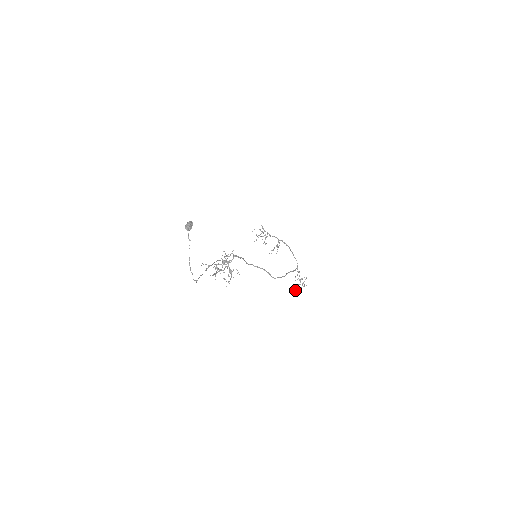
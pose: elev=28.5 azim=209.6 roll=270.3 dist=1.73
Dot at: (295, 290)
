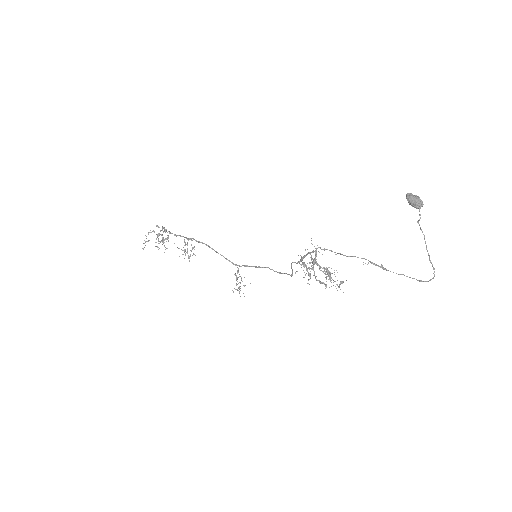
Dot at: occluded
